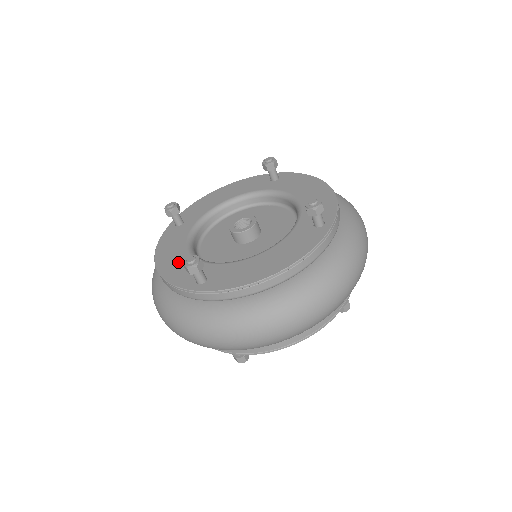
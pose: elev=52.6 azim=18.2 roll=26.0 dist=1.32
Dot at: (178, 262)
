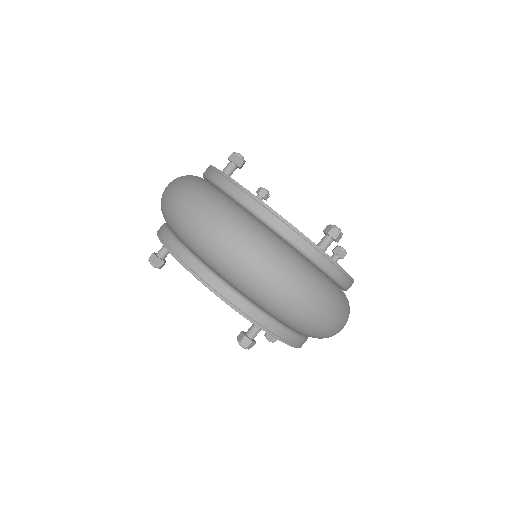
Dot at: occluded
